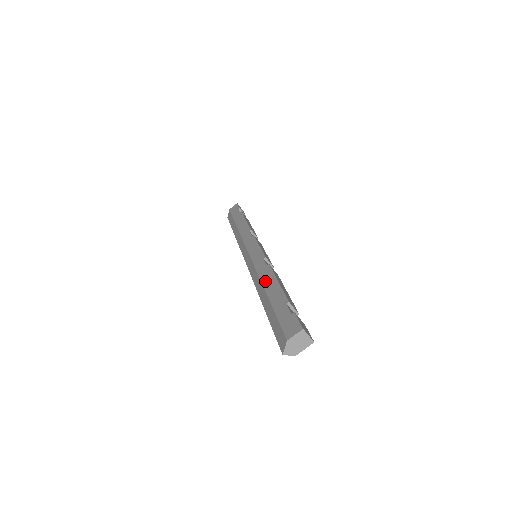
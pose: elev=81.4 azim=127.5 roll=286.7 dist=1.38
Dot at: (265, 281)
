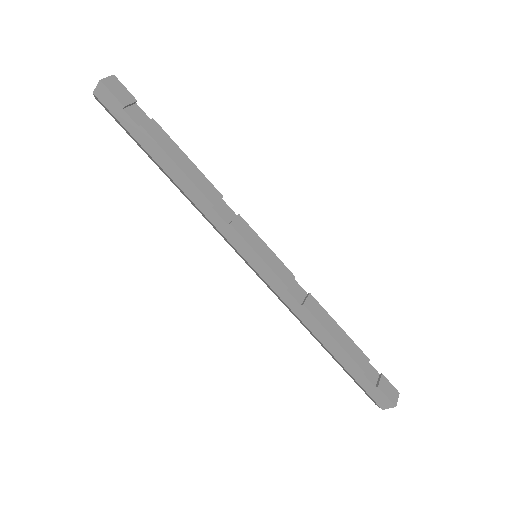
Dot at: (314, 331)
